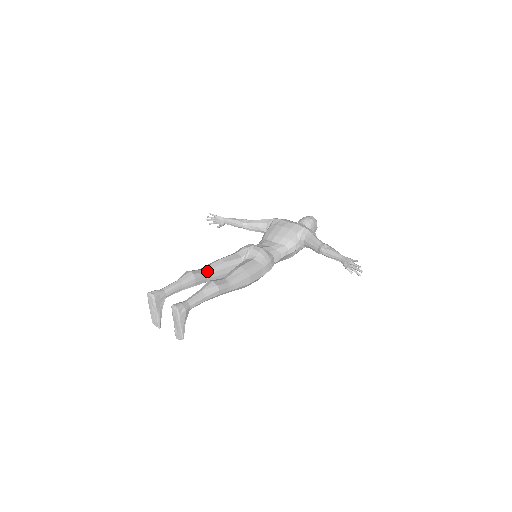
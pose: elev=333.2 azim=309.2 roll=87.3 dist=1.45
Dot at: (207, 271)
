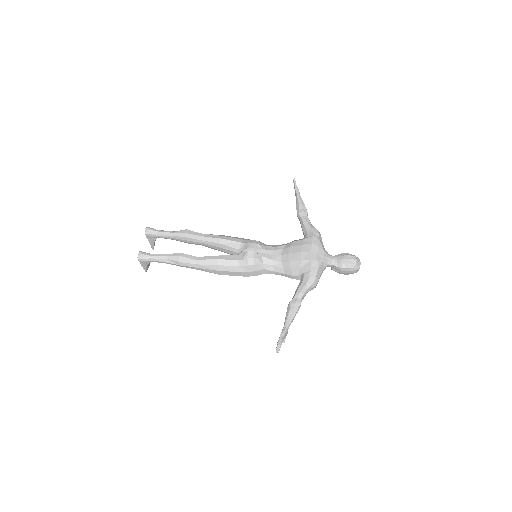
Dot at: (201, 240)
